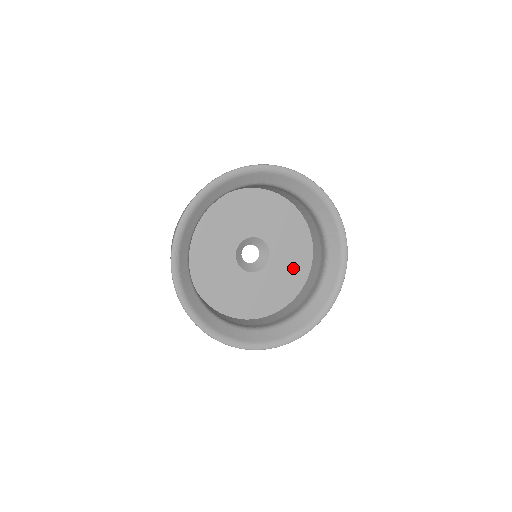
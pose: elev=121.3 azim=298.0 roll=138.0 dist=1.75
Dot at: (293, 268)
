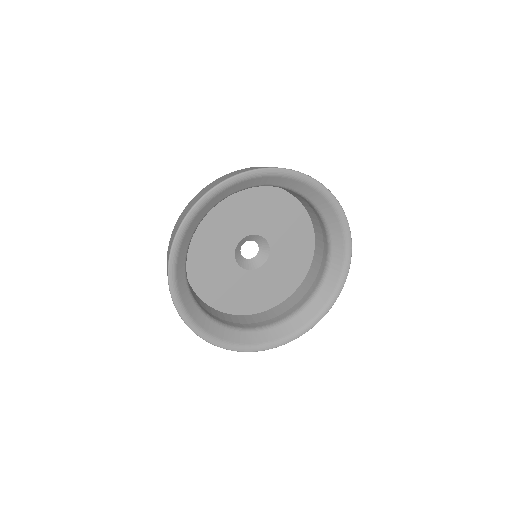
Dot at: (295, 234)
